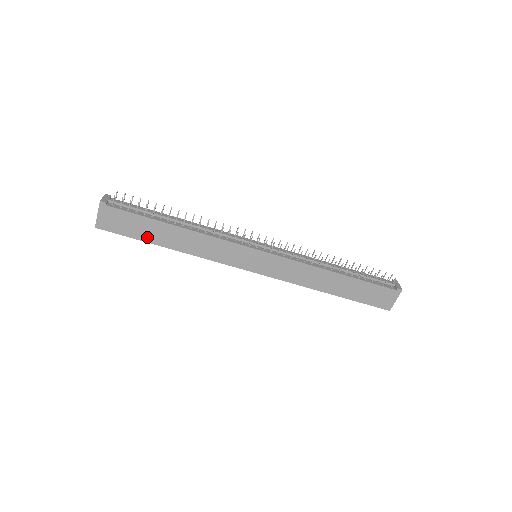
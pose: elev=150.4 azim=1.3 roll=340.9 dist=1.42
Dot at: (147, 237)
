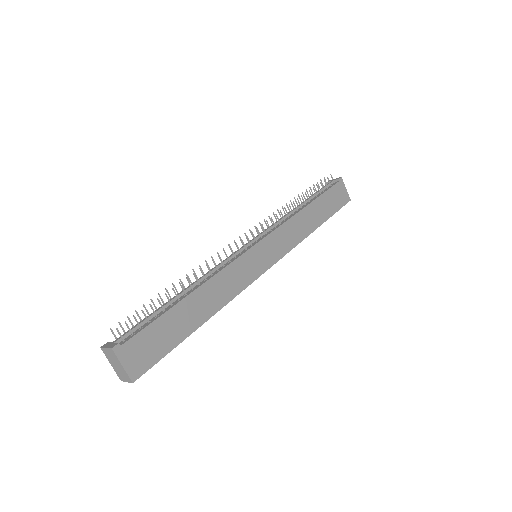
Dot at: (180, 334)
